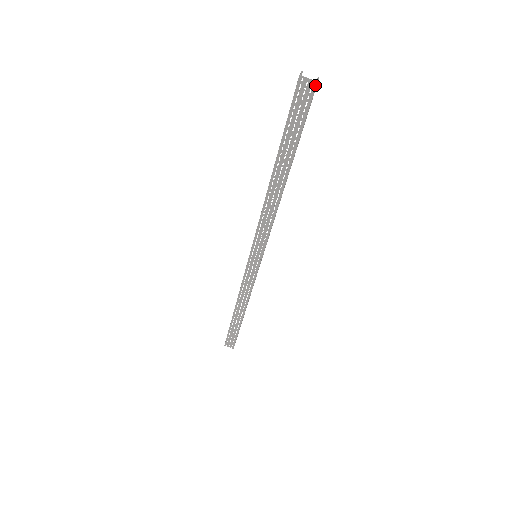
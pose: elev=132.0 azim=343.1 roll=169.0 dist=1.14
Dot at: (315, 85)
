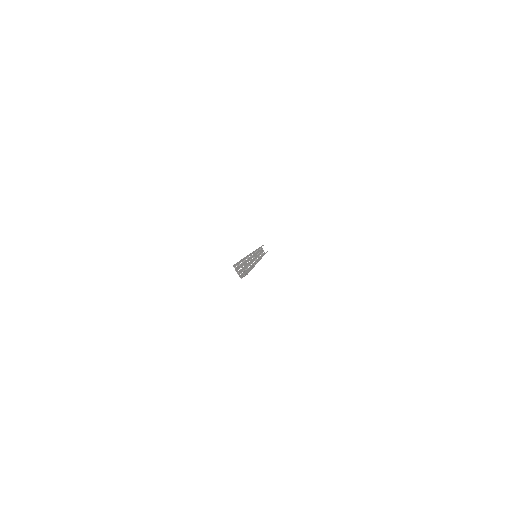
Dot at: (241, 277)
